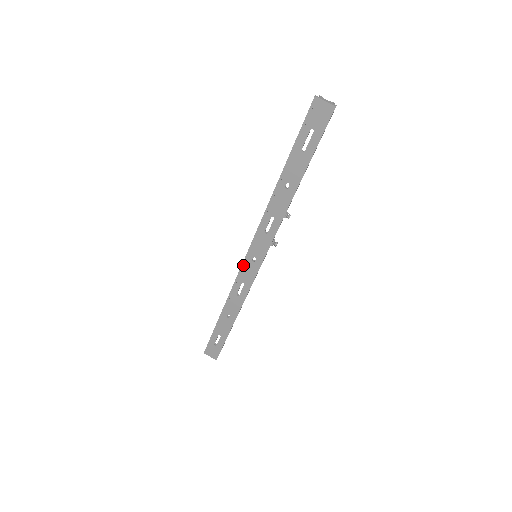
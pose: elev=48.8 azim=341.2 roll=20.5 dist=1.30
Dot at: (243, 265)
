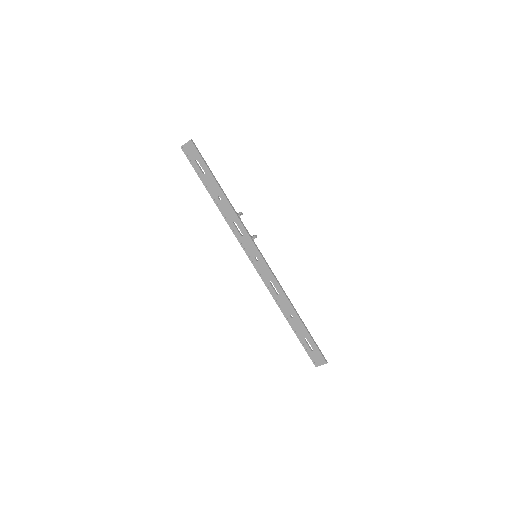
Dot at: (257, 269)
